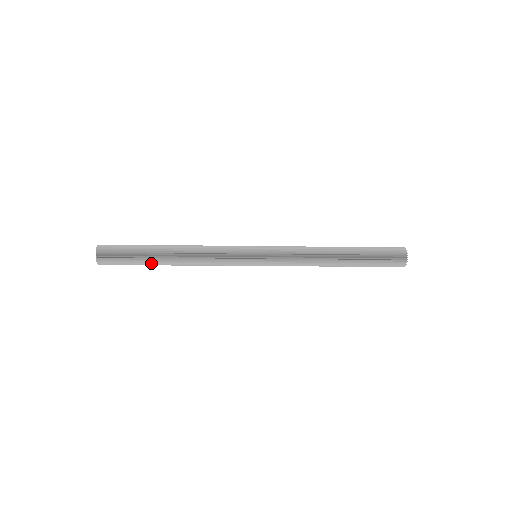
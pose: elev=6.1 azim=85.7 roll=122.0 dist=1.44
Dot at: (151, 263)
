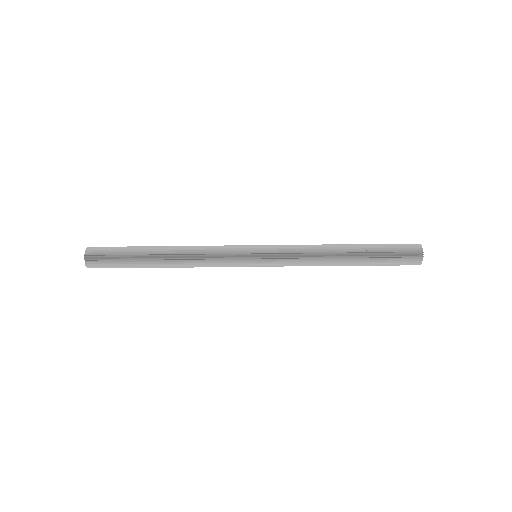
Dot at: occluded
